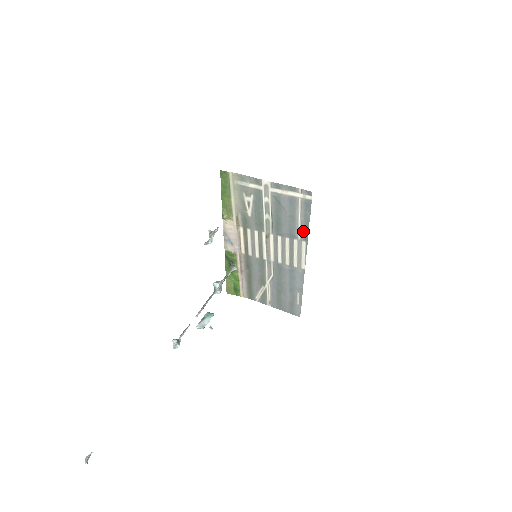
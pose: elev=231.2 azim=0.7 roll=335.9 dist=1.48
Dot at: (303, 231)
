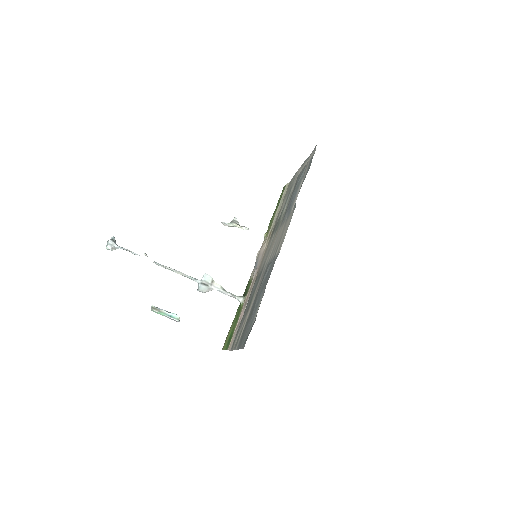
Dot at: occluded
